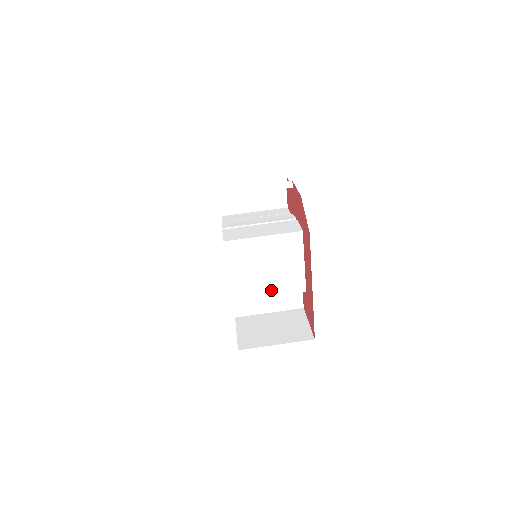
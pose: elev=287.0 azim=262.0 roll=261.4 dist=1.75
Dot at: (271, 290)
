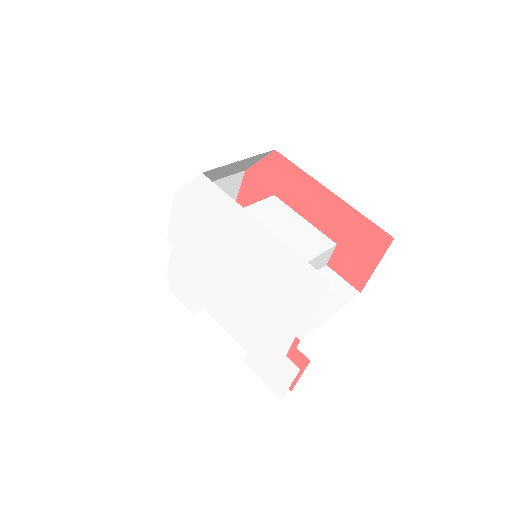
Dot at: (302, 255)
